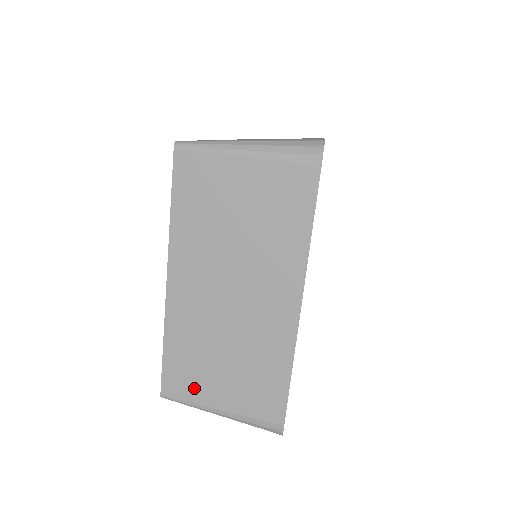
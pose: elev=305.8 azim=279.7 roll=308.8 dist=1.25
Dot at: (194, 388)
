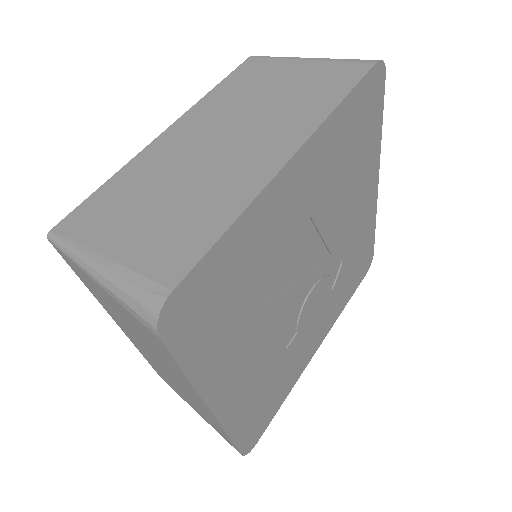
Dot at: occluded
